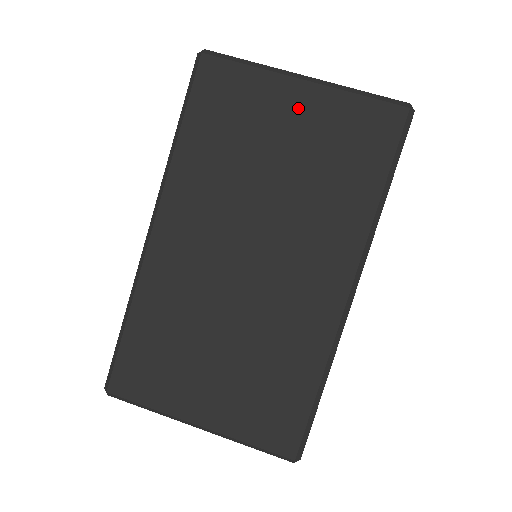
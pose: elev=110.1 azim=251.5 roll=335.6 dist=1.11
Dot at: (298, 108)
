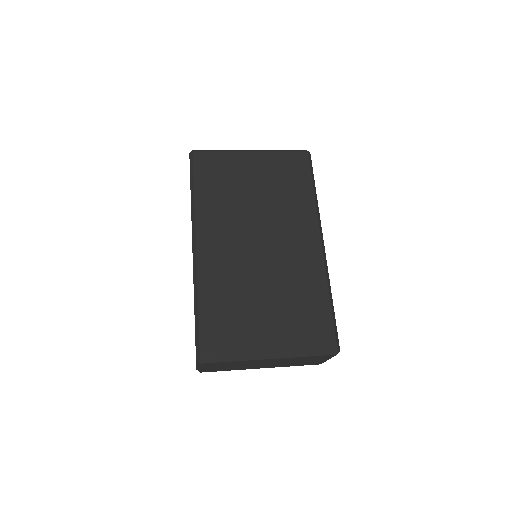
Dot at: (254, 164)
